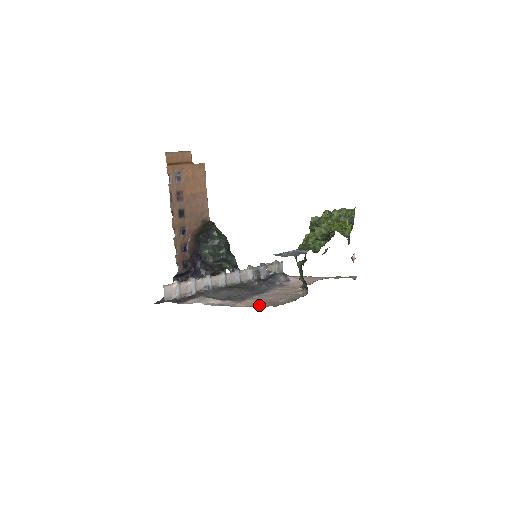
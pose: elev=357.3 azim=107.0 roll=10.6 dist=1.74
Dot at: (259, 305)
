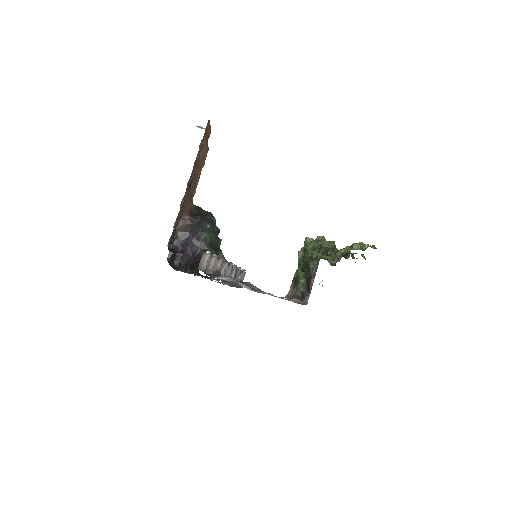
Dot at: occluded
